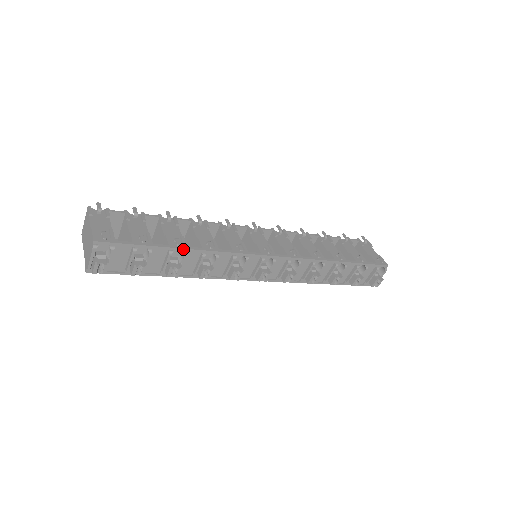
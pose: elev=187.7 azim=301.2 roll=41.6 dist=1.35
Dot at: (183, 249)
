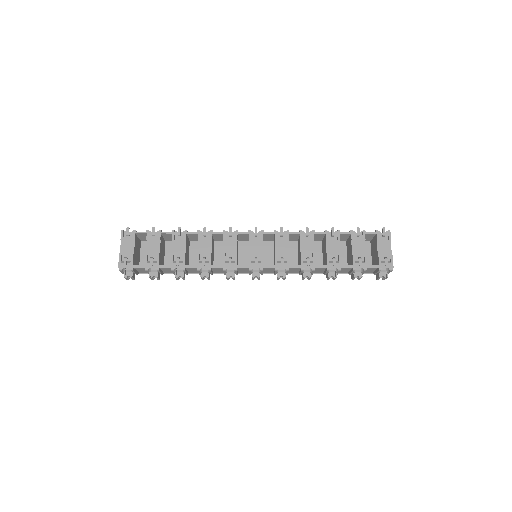
Dot at: (181, 267)
